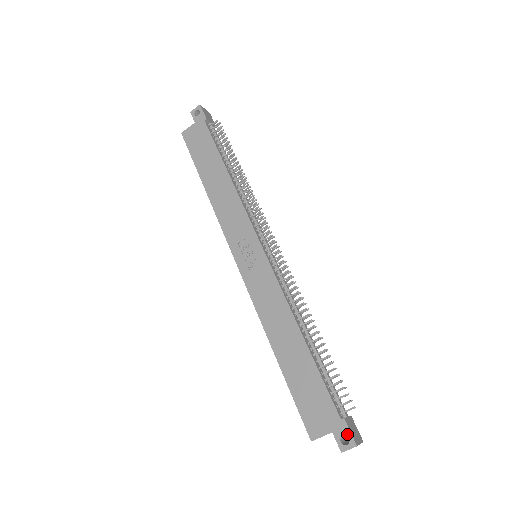
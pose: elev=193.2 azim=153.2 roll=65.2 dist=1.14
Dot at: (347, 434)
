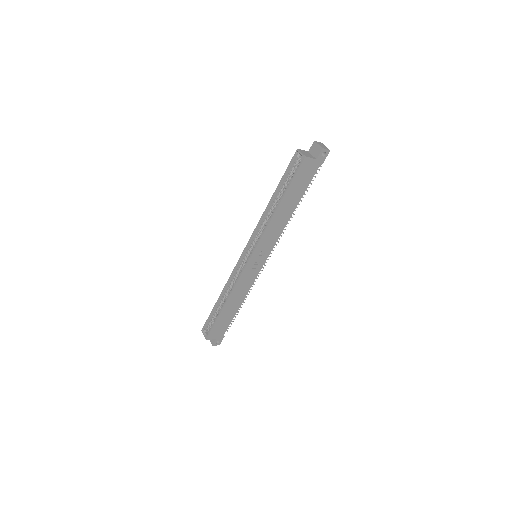
Dot at: (220, 341)
